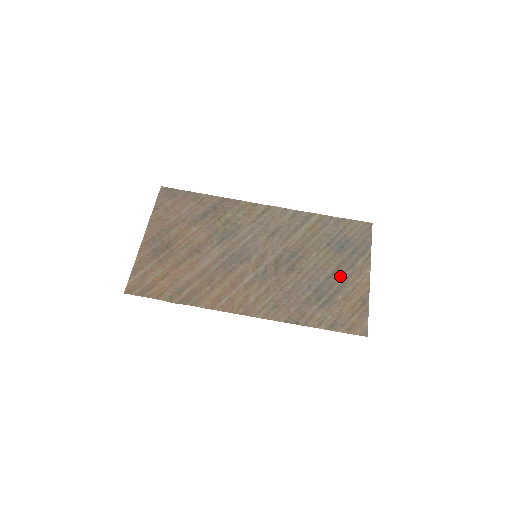
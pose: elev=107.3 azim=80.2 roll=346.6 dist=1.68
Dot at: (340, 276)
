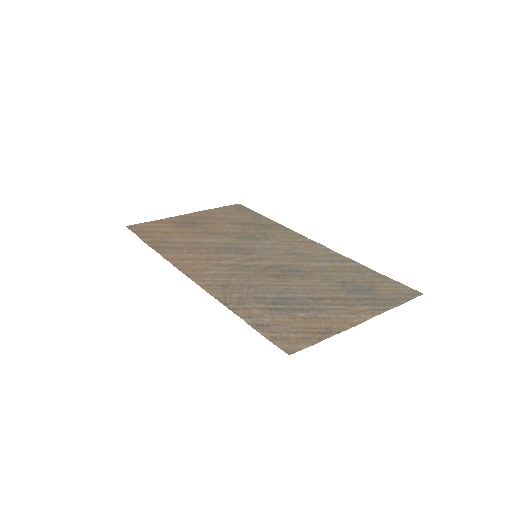
Dot at: (325, 303)
